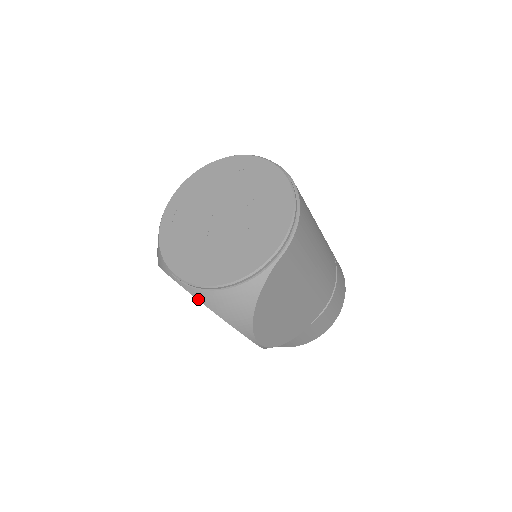
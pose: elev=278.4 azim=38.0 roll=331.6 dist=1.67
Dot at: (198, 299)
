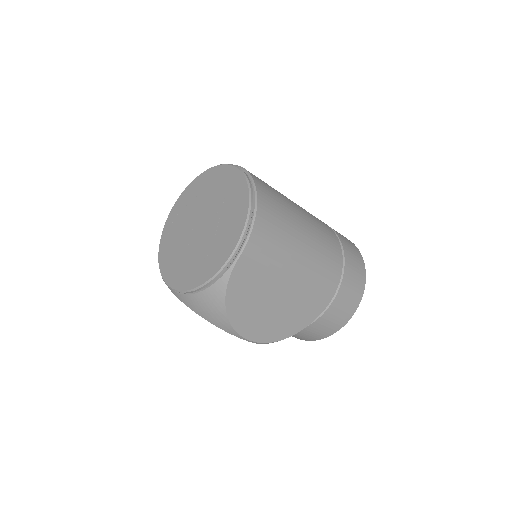
Dot at: occluded
